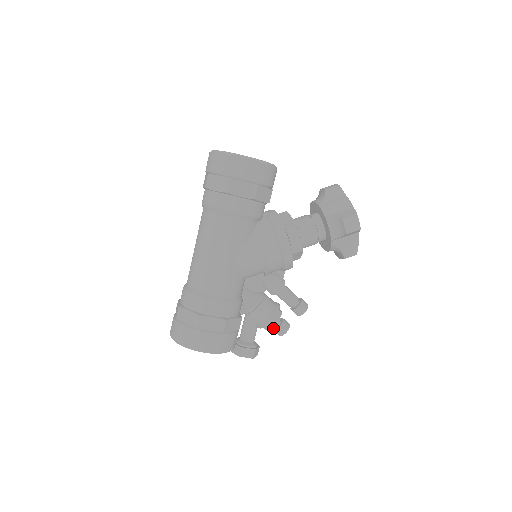
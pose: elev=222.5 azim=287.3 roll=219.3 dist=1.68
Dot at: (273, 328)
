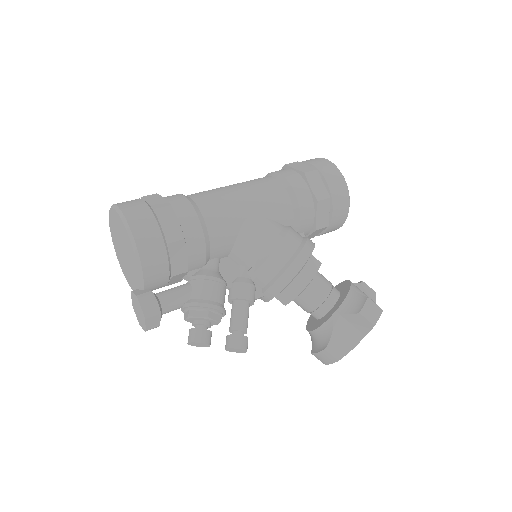
Dot at: (192, 329)
